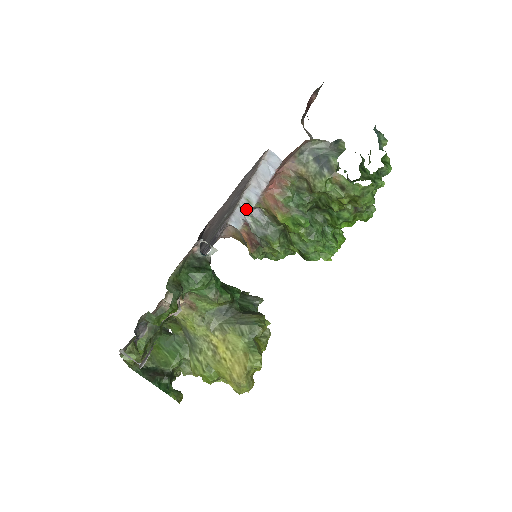
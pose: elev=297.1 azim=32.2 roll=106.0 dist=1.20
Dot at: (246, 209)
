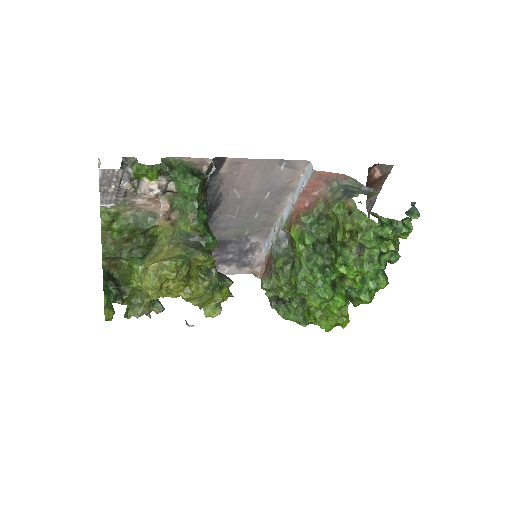
Dot at: (277, 230)
